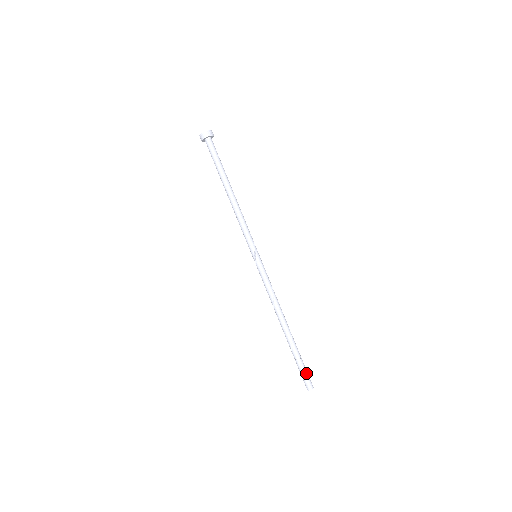
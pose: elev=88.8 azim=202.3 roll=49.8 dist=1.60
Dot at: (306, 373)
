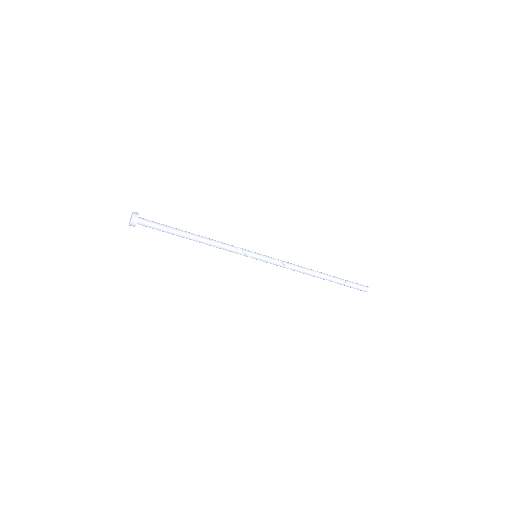
Dot at: (355, 288)
